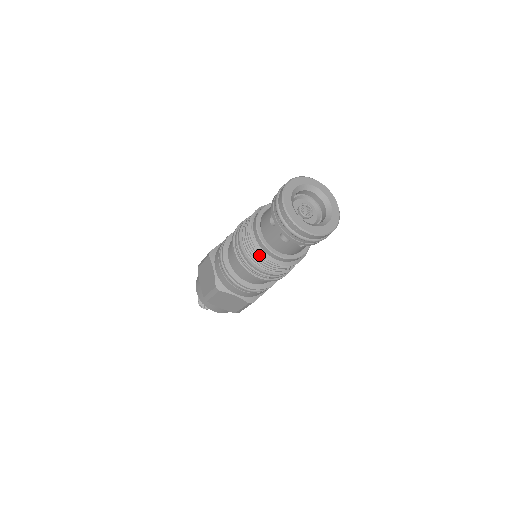
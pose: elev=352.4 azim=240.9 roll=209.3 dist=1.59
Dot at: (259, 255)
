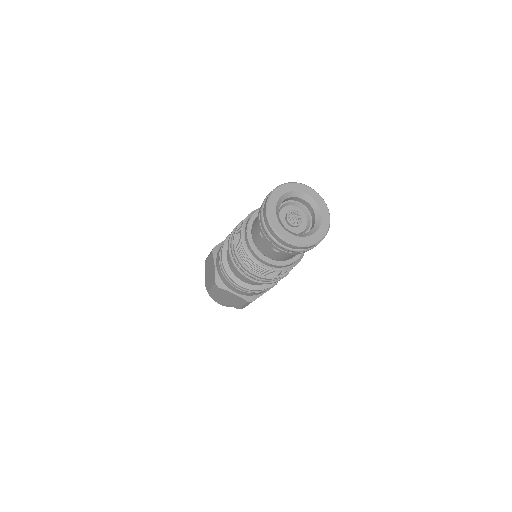
Dot at: (281, 272)
